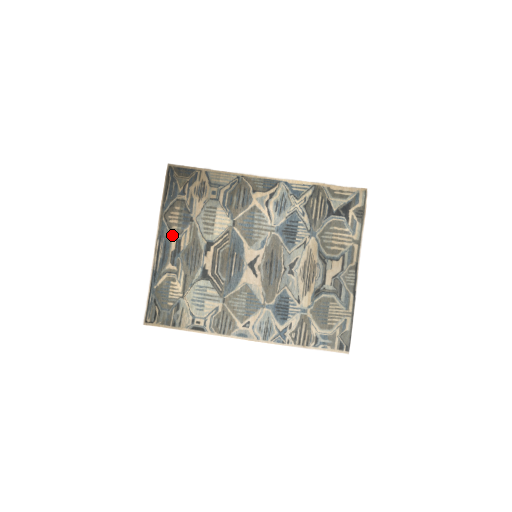
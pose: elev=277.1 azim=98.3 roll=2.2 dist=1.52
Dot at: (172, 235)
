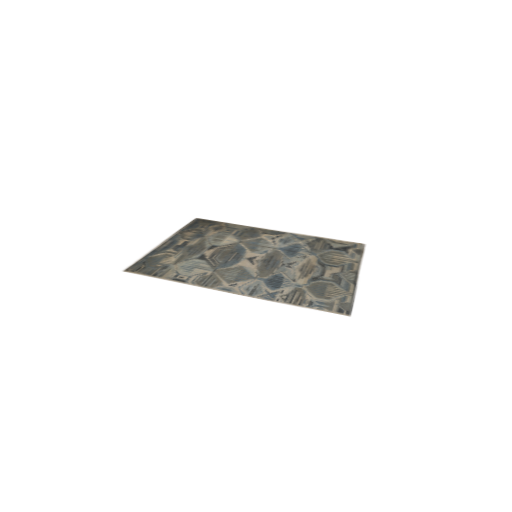
Dot at: (182, 239)
